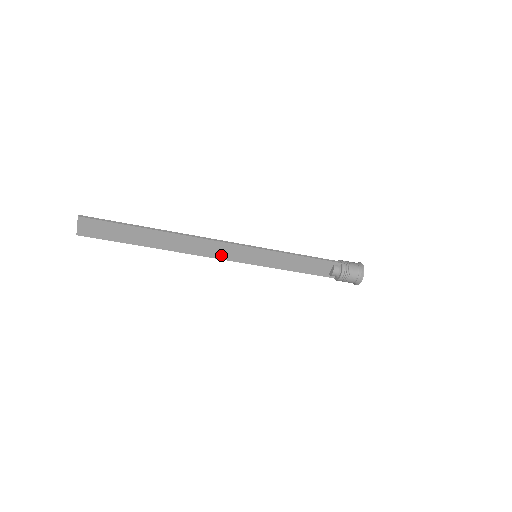
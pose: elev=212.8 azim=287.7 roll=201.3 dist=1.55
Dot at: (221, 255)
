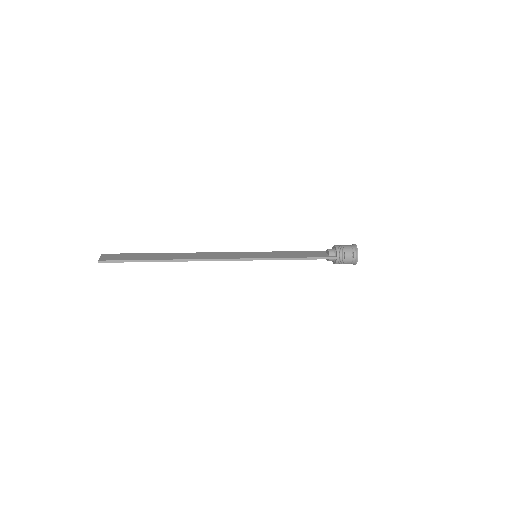
Dot at: occluded
